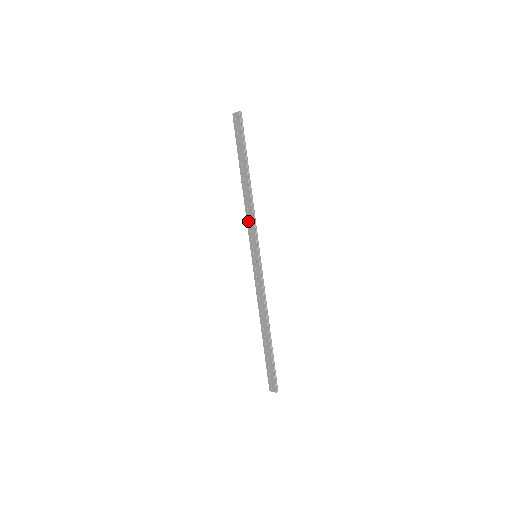
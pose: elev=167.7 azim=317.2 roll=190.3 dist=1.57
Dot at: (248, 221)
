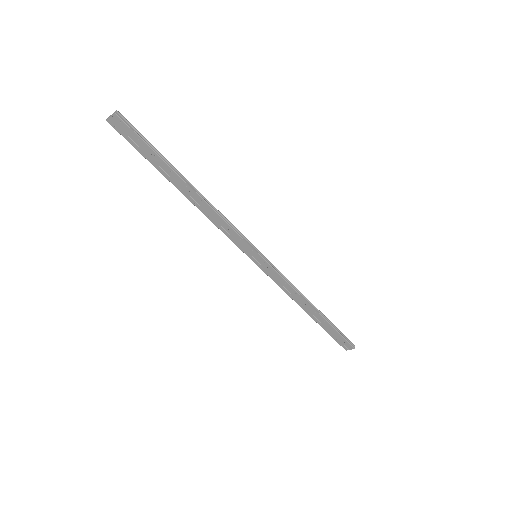
Dot at: (222, 229)
